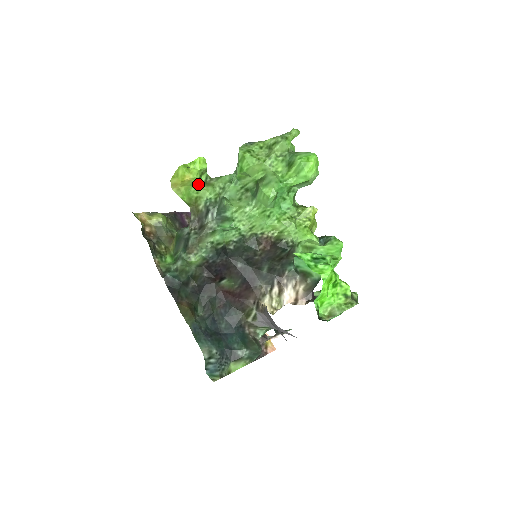
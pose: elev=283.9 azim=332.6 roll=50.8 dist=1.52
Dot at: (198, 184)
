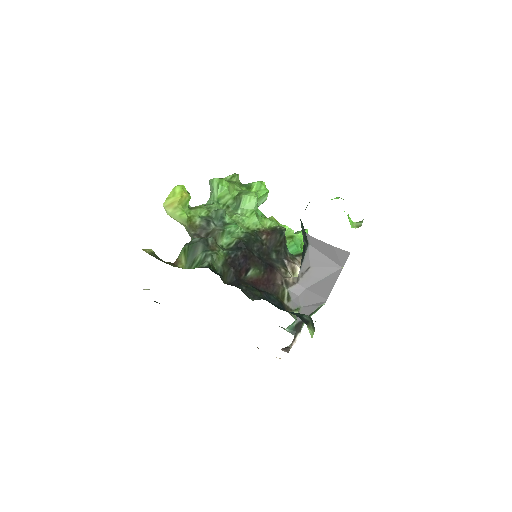
Dot at: (187, 206)
